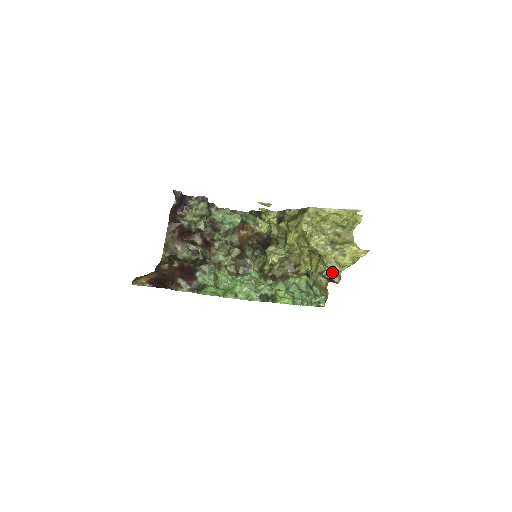
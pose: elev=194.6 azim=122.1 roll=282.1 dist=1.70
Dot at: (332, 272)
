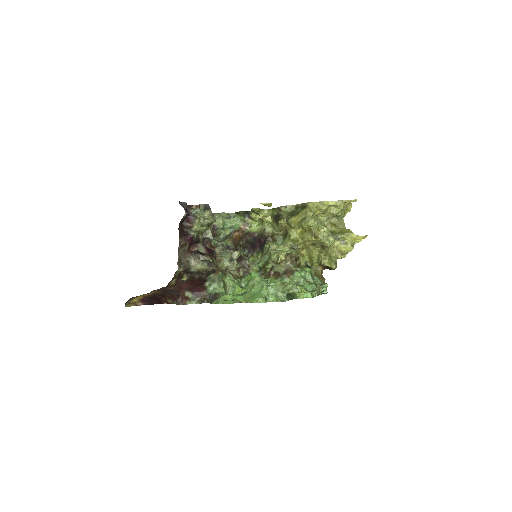
Dot at: (329, 260)
